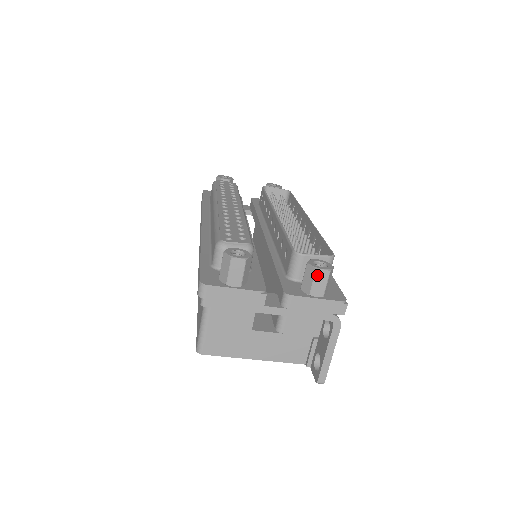
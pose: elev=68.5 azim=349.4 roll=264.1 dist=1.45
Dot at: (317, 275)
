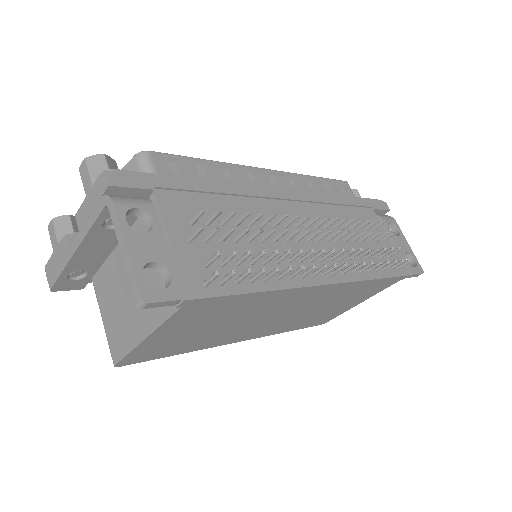
Dot at: (81, 174)
